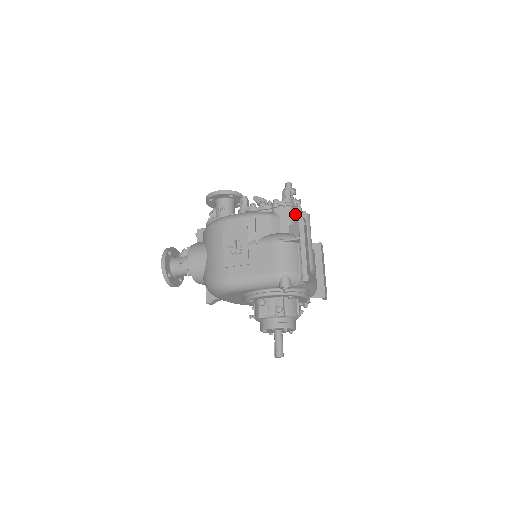
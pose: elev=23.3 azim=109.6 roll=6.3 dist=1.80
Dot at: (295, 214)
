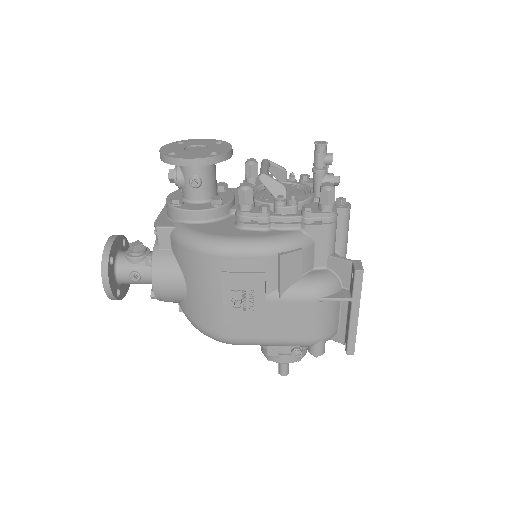
Dot at: occluded
